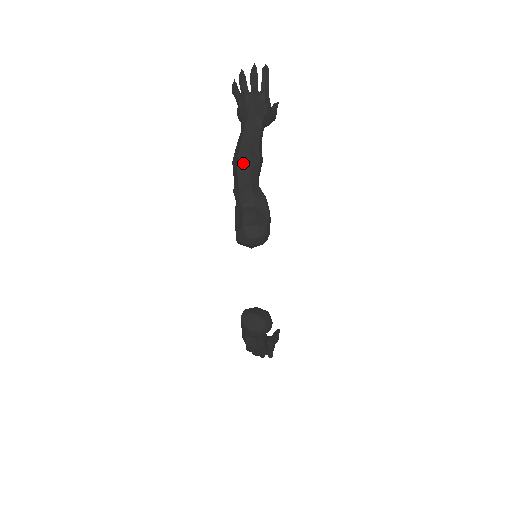
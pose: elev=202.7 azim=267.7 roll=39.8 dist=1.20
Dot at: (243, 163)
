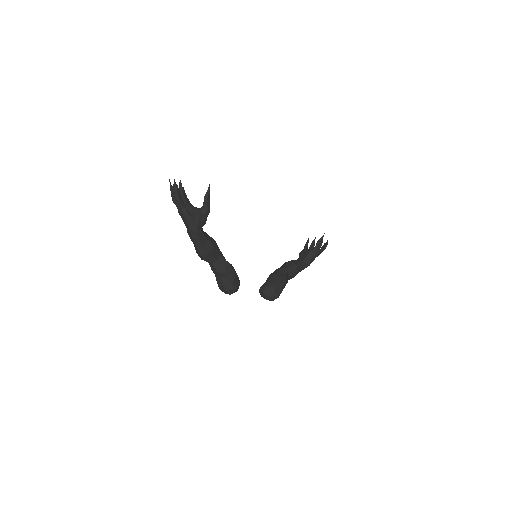
Dot at: (201, 257)
